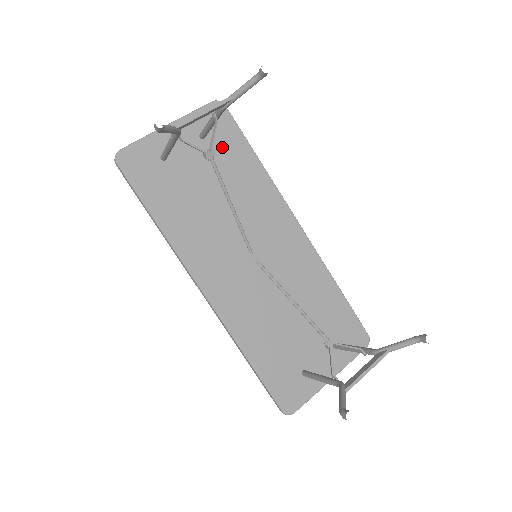
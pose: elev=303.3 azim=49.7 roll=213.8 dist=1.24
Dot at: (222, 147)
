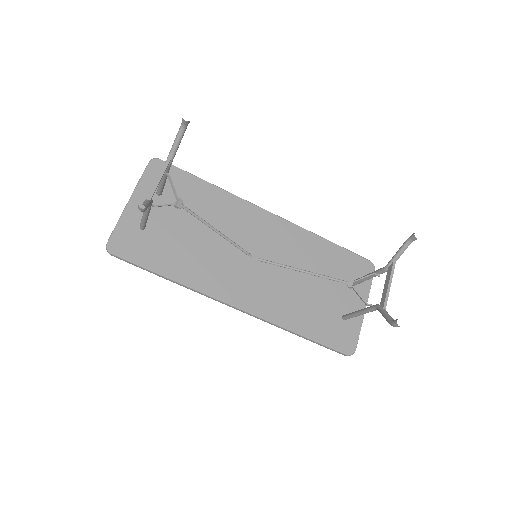
Dot at: (179, 192)
